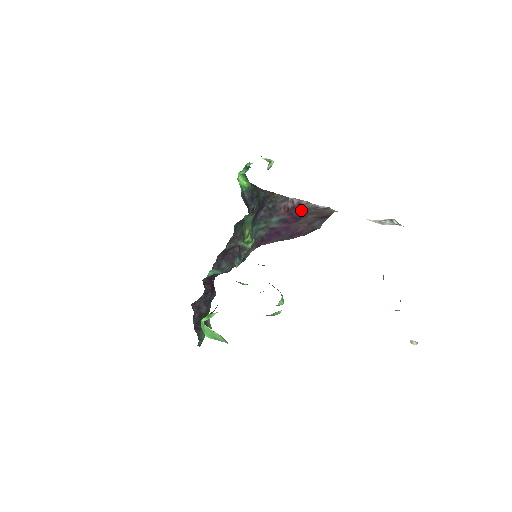
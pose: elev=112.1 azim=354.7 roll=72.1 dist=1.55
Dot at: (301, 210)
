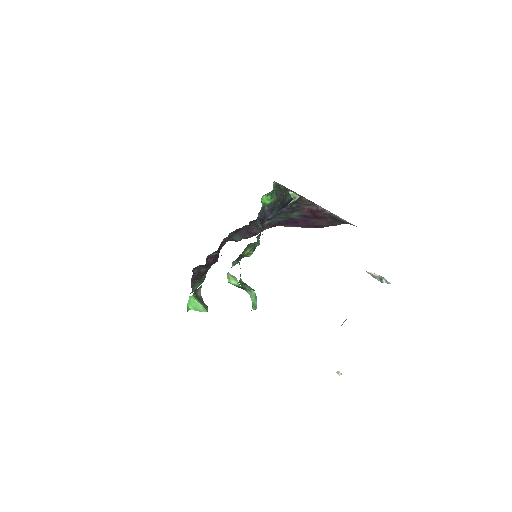
Dot at: (323, 214)
